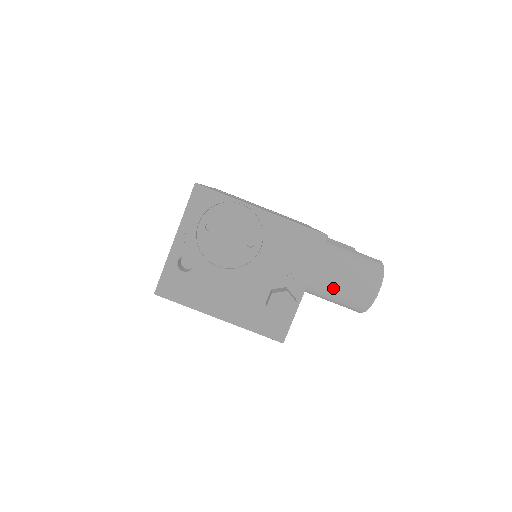
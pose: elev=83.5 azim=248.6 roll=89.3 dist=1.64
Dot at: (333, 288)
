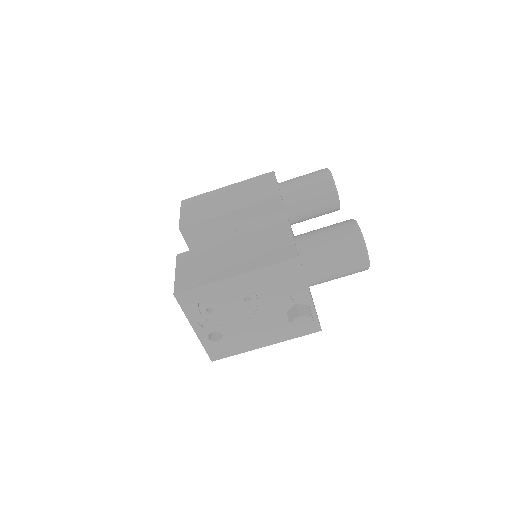
Dot at: (331, 278)
